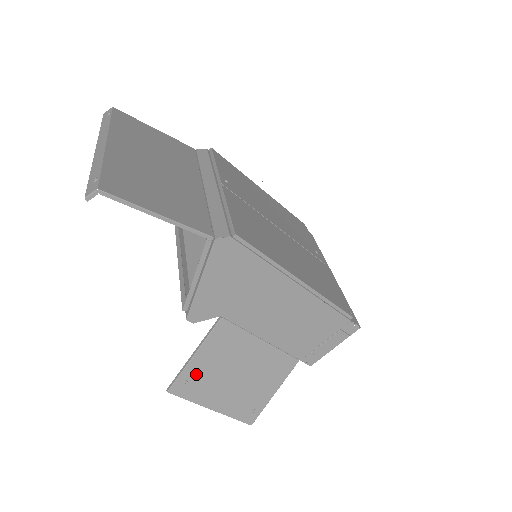
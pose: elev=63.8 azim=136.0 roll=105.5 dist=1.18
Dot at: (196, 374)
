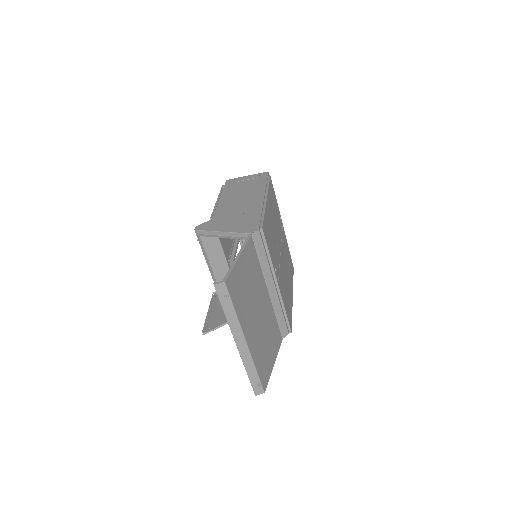
Dot at: (217, 323)
